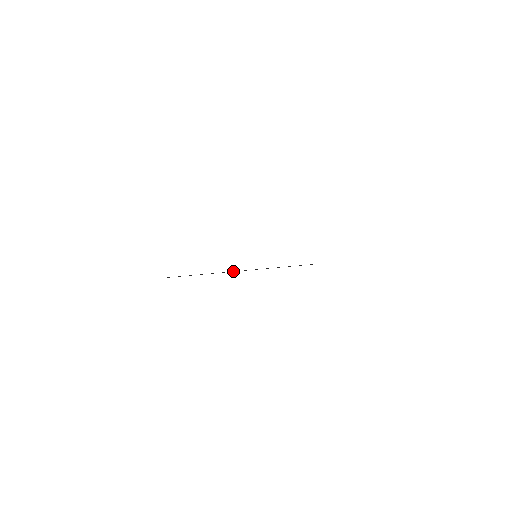
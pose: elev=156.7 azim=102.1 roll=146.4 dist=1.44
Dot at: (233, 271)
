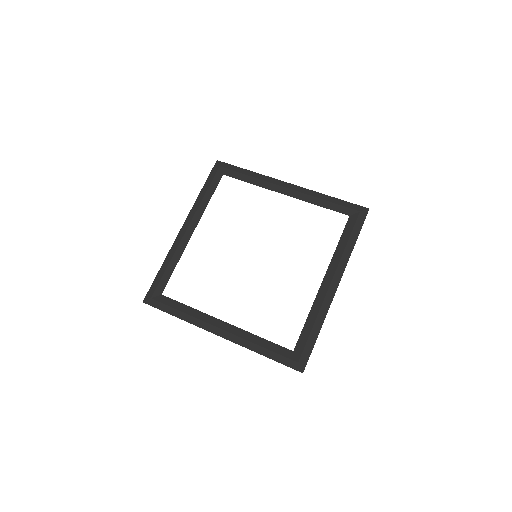
Dot at: (184, 237)
